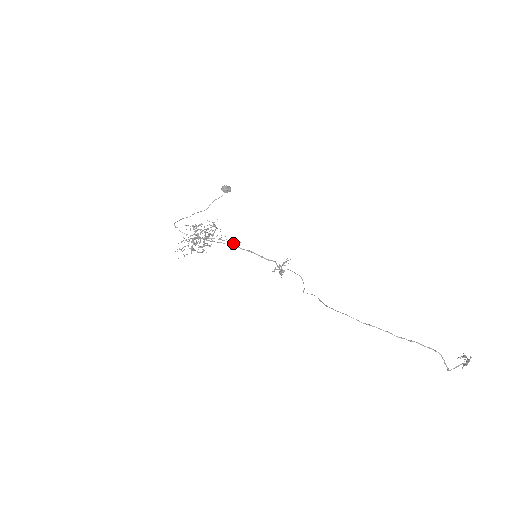
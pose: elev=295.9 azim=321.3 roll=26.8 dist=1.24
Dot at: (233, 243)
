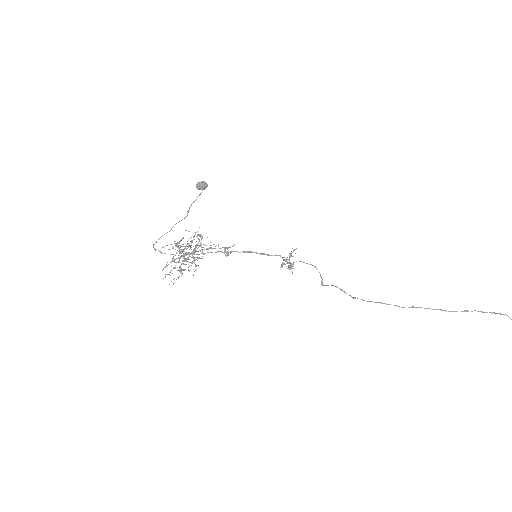
Dot at: (226, 248)
